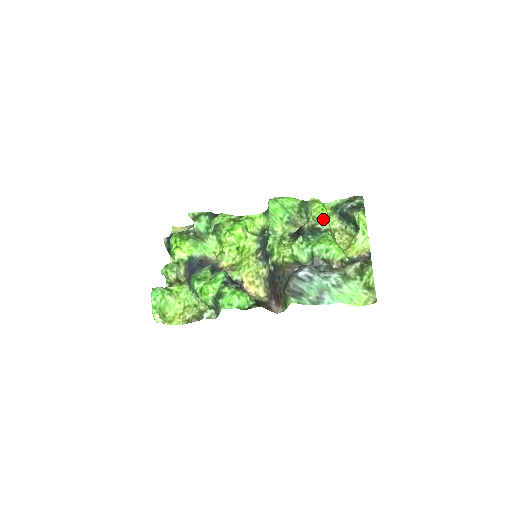
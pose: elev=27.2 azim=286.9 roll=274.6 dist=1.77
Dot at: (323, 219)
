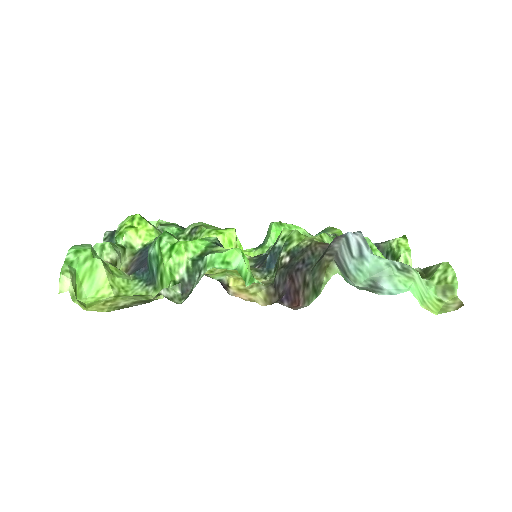
Dot at: occluded
